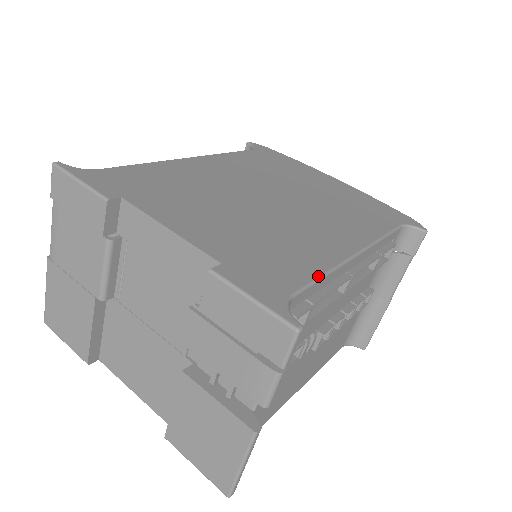
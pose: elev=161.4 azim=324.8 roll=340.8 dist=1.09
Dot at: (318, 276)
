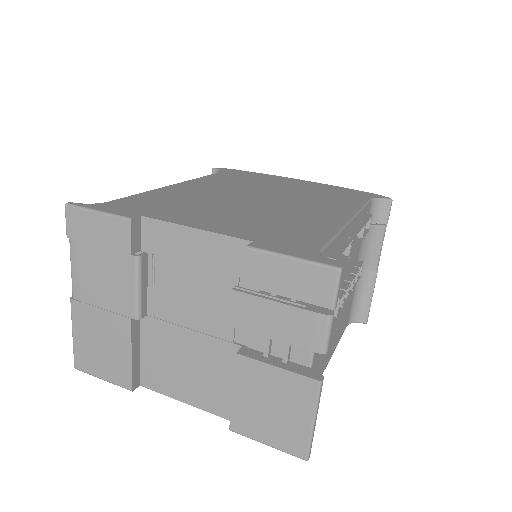
Dot at: (331, 237)
